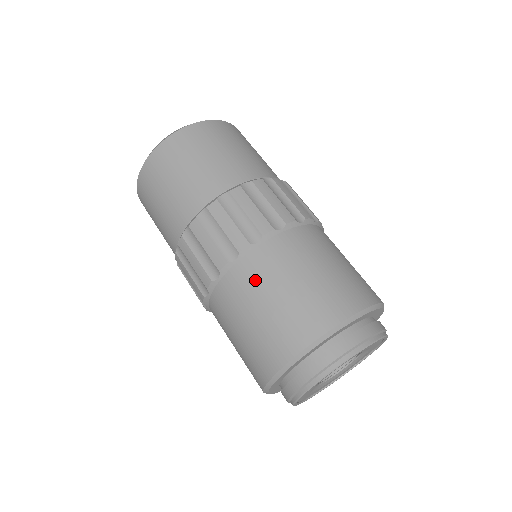
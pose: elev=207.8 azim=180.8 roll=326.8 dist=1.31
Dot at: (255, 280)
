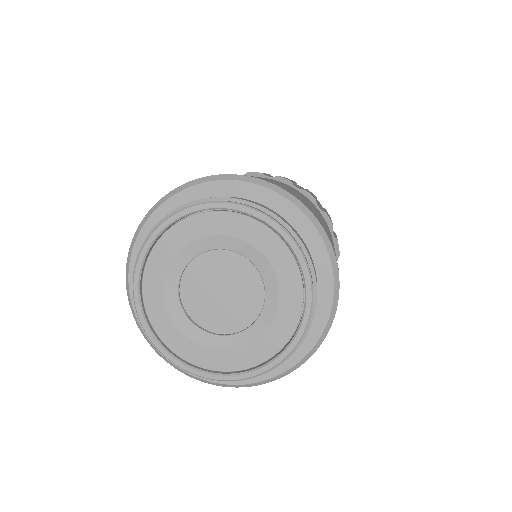
Dot at: (297, 192)
